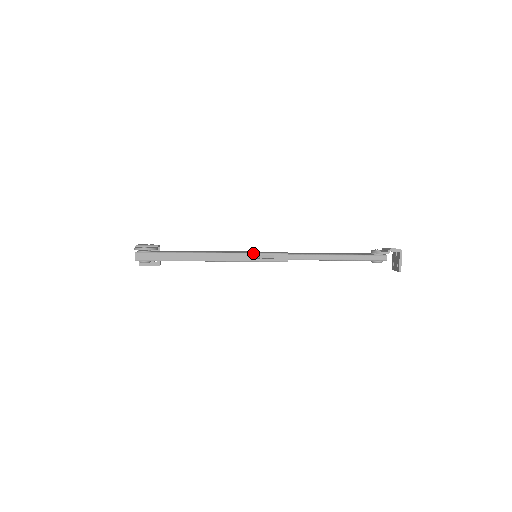
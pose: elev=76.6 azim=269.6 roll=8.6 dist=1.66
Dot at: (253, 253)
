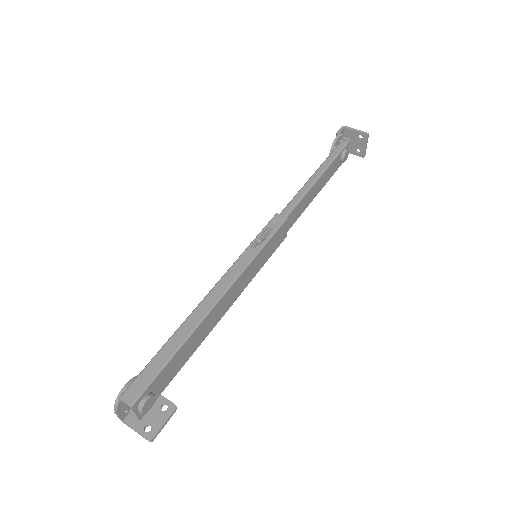
Dot at: (248, 246)
